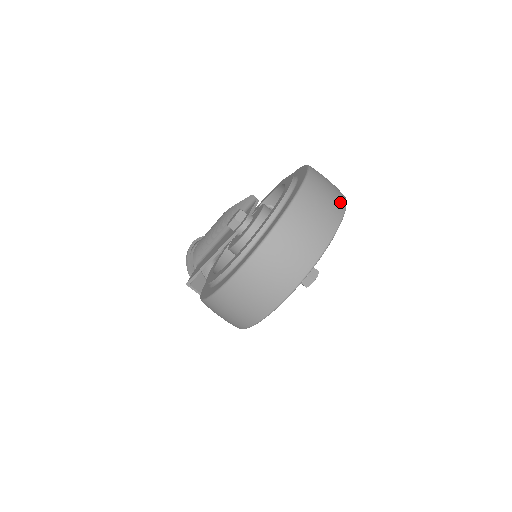
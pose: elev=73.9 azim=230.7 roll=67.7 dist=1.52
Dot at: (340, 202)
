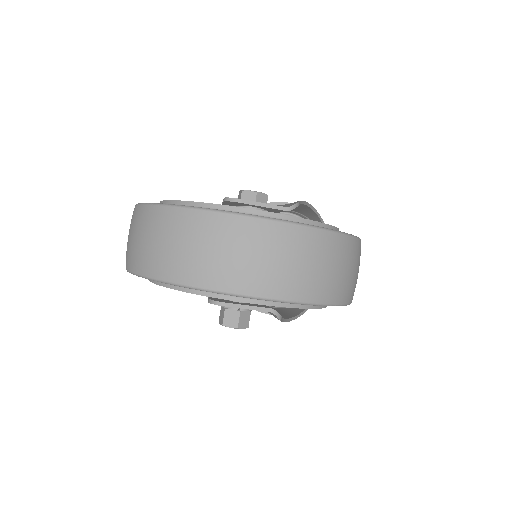
Dot at: (263, 285)
